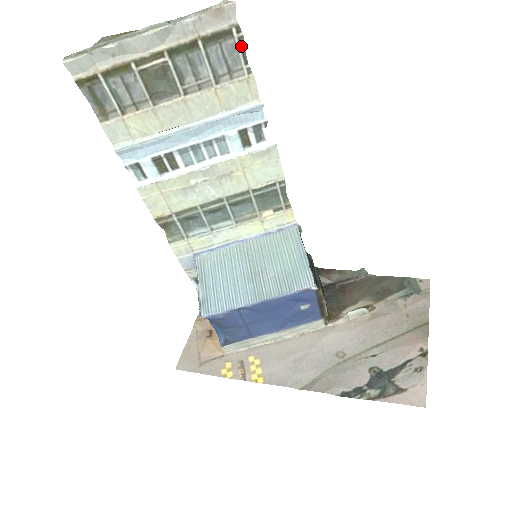
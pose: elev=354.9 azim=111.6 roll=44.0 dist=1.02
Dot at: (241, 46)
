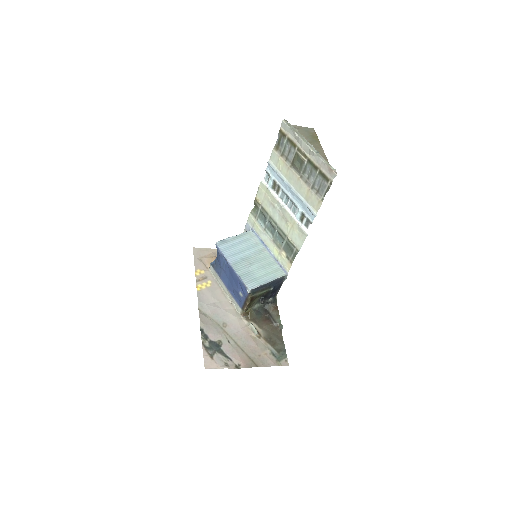
Dot at: (327, 189)
